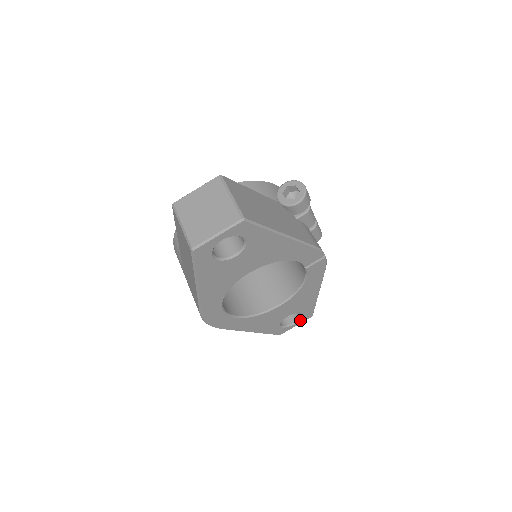
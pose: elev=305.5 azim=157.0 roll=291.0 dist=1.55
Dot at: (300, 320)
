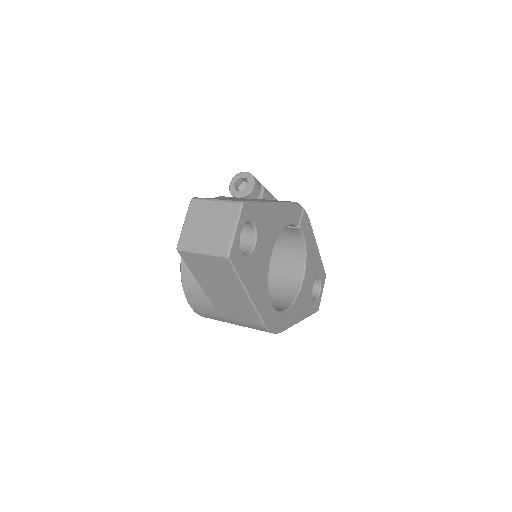
Dot at: (321, 285)
